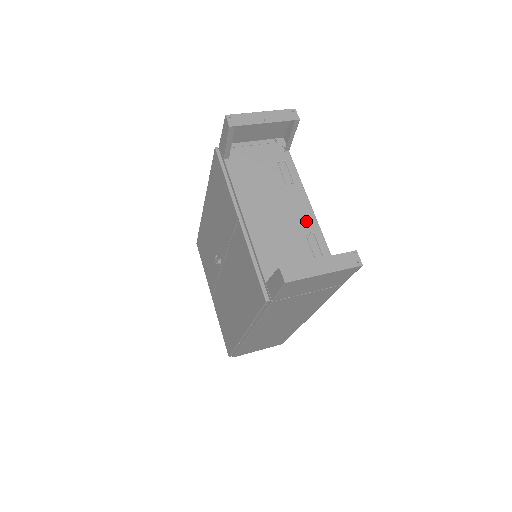
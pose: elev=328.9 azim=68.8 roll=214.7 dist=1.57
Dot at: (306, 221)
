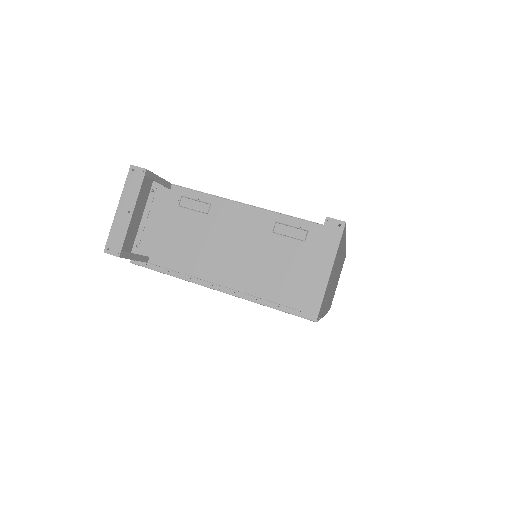
Dot at: (258, 222)
